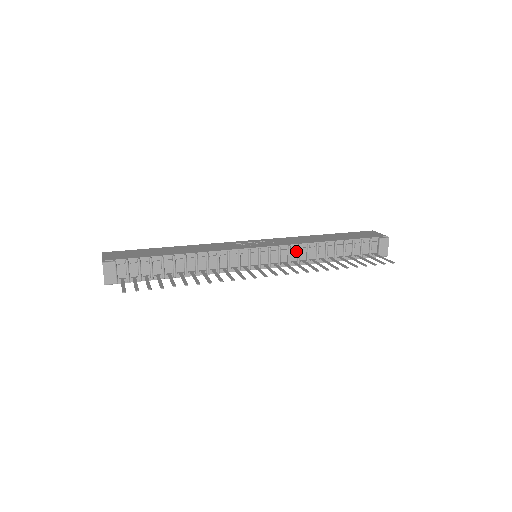
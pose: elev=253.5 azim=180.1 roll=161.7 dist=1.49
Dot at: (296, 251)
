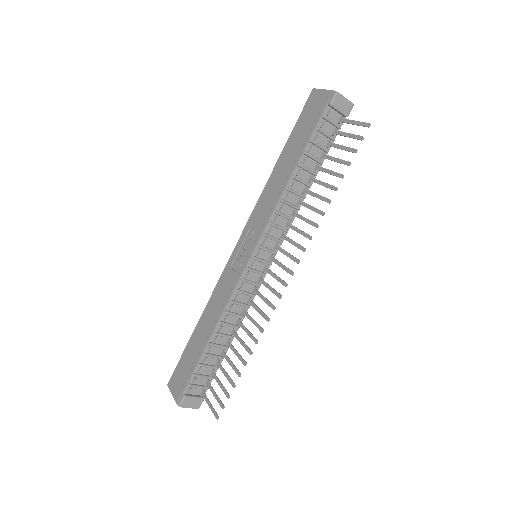
Dot at: (279, 217)
